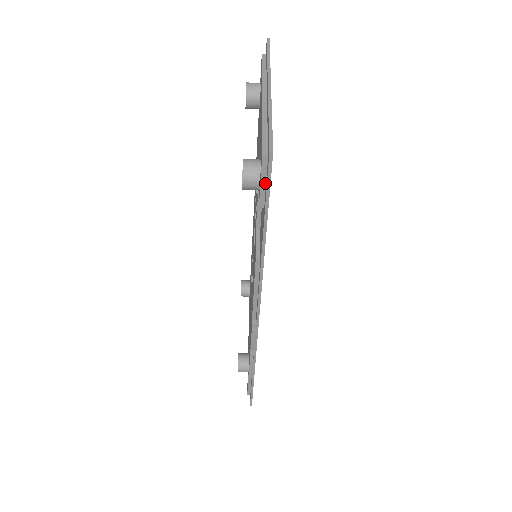
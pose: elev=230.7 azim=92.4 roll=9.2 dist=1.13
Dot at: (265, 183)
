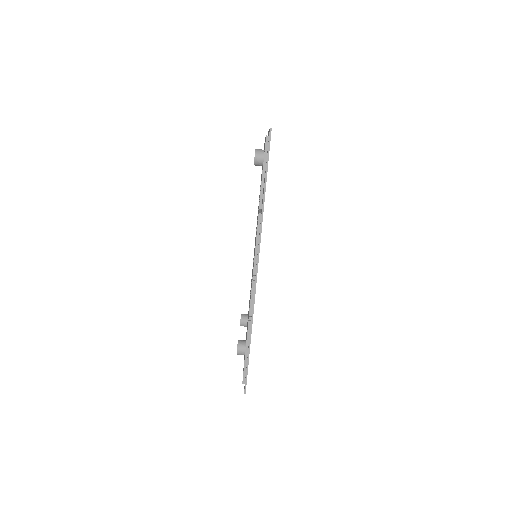
Dot at: occluded
